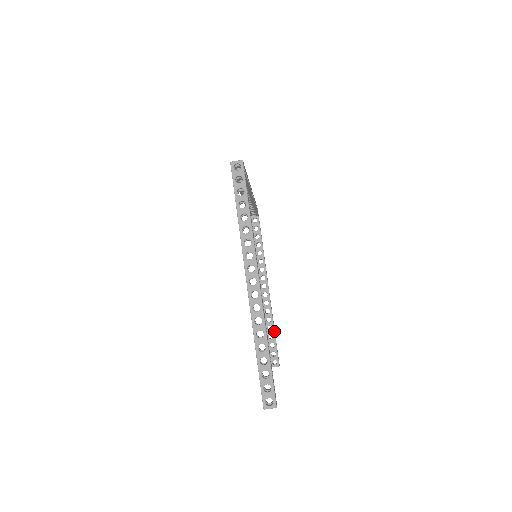
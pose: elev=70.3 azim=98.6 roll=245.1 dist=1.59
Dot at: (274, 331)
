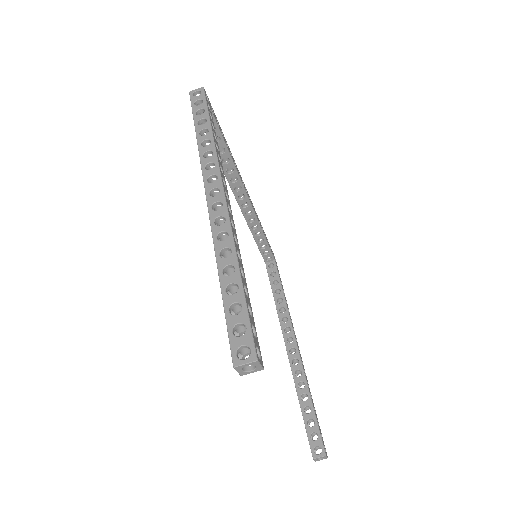
Dot at: (311, 400)
